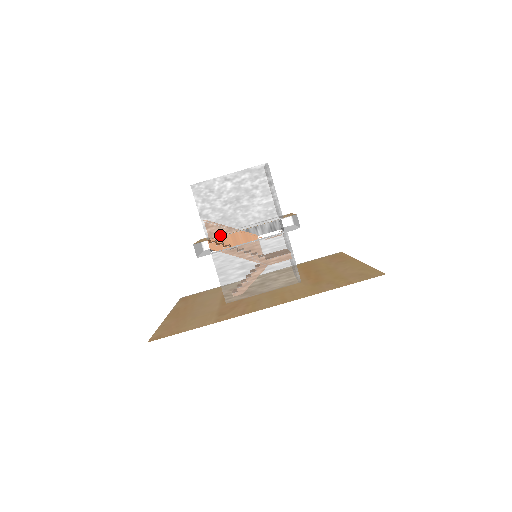
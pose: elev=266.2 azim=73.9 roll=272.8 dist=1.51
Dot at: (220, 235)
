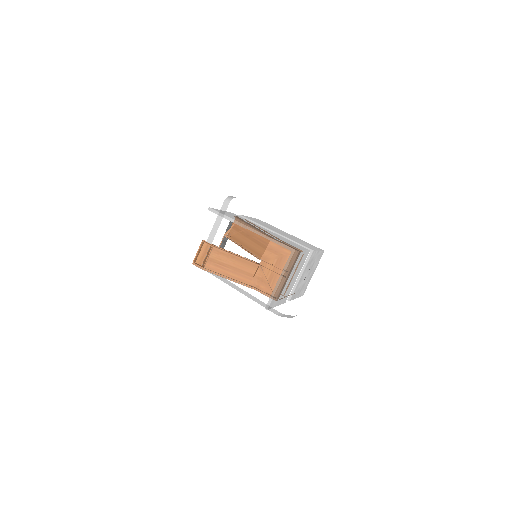
Dot at: (252, 221)
